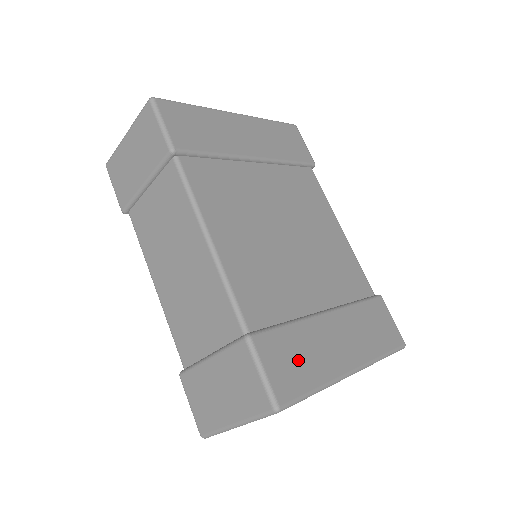
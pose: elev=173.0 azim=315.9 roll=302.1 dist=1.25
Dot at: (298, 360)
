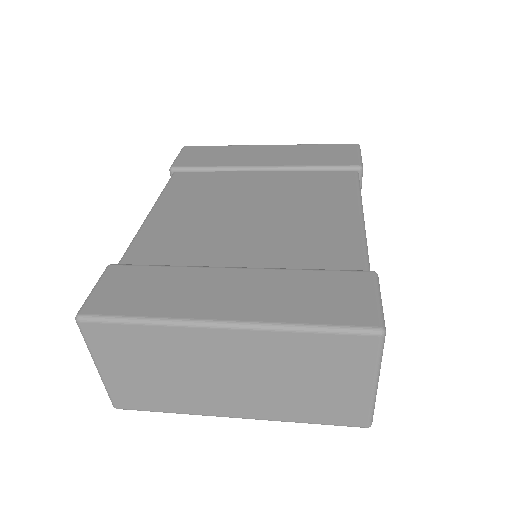
Dot at: (144, 291)
